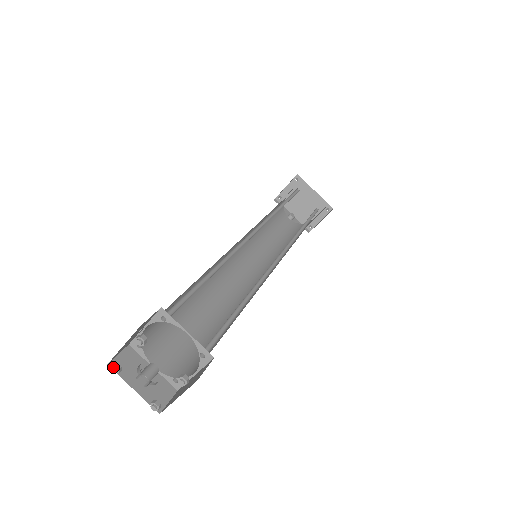
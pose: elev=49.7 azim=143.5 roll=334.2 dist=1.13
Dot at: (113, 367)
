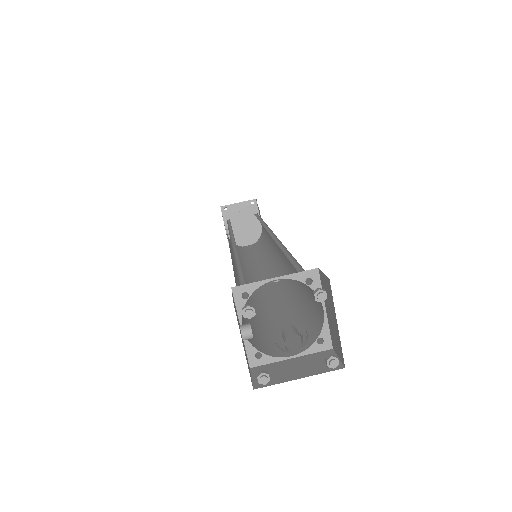
Dot at: (251, 308)
